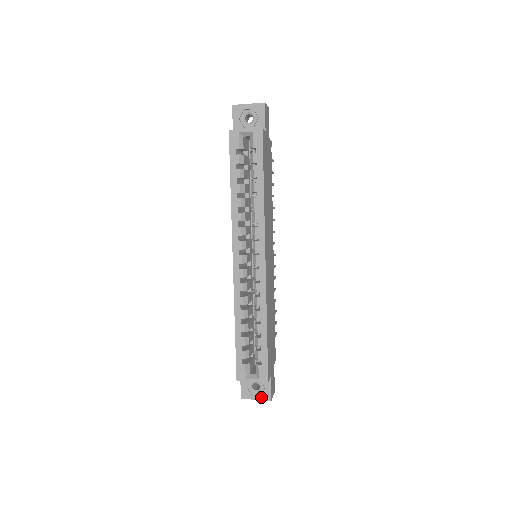
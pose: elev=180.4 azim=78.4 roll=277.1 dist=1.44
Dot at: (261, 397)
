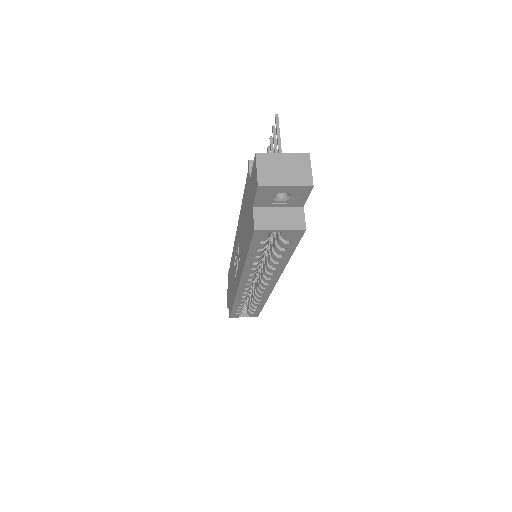
Dot at: occluded
